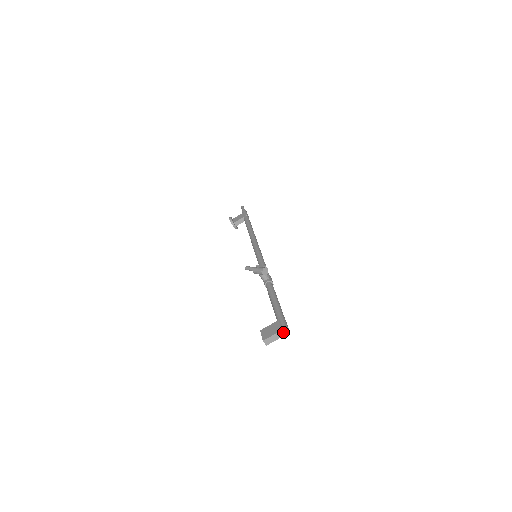
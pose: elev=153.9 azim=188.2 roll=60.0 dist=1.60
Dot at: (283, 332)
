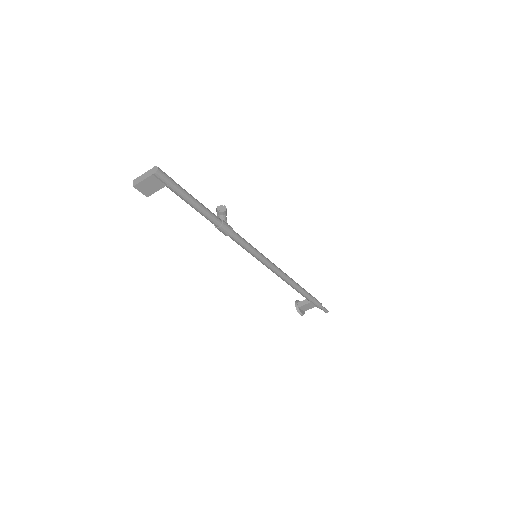
Dot at: (152, 171)
